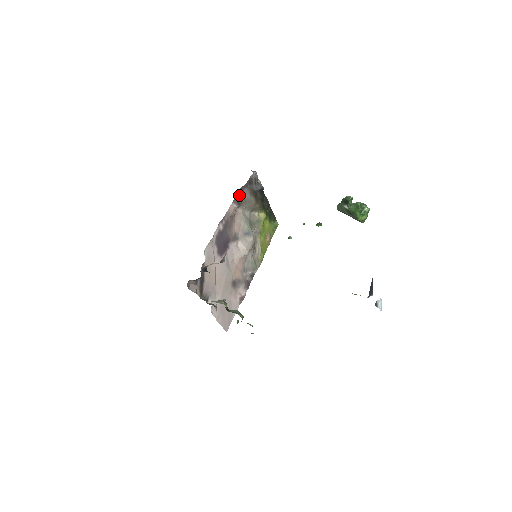
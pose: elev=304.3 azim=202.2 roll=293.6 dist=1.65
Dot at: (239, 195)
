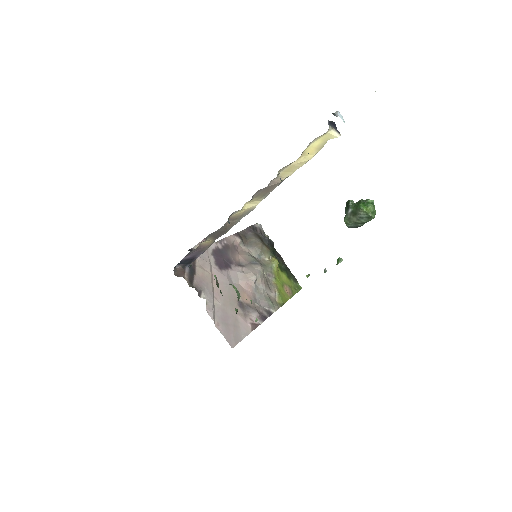
Dot at: (242, 235)
